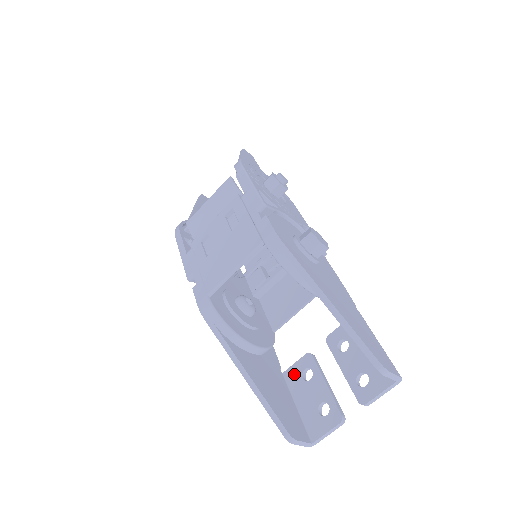
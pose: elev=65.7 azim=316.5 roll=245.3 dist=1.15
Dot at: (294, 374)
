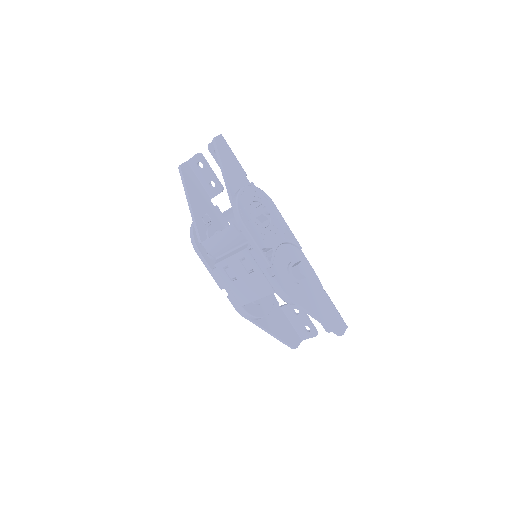
Dot at: (288, 310)
